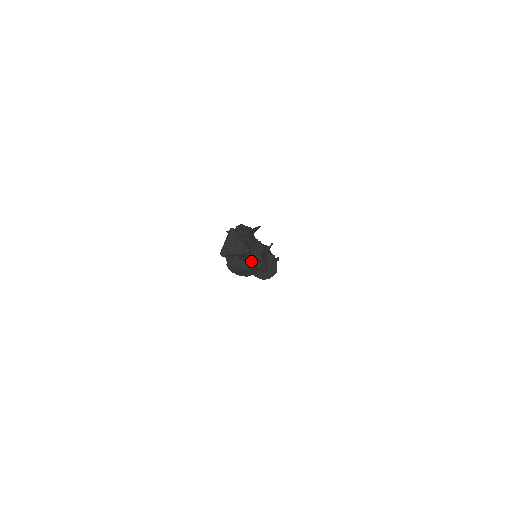
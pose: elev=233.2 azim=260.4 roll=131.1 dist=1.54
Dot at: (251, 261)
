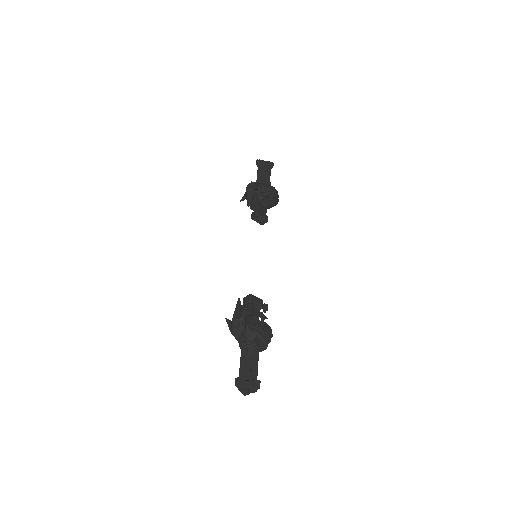
Dot at: (262, 346)
